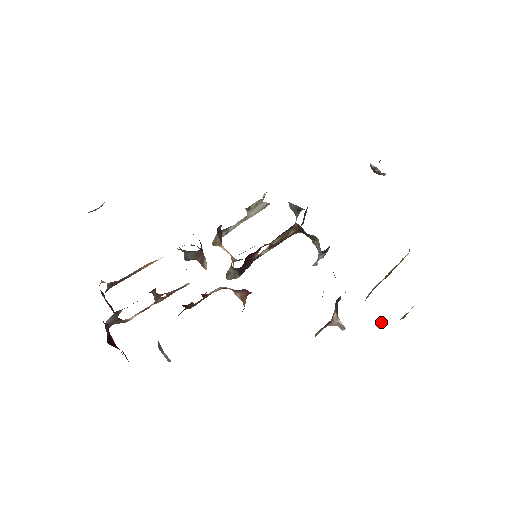
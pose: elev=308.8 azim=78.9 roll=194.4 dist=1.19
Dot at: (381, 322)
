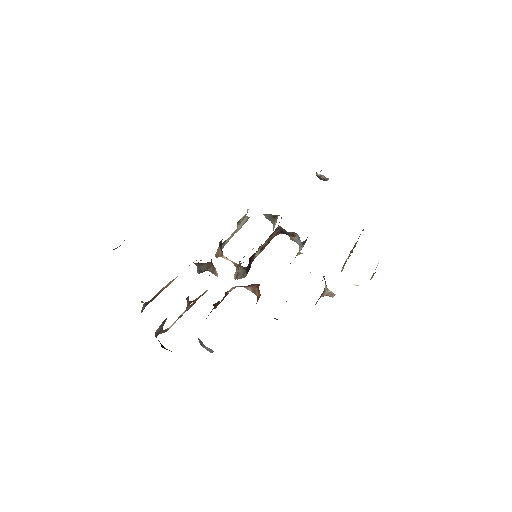
Dot at: (357, 285)
